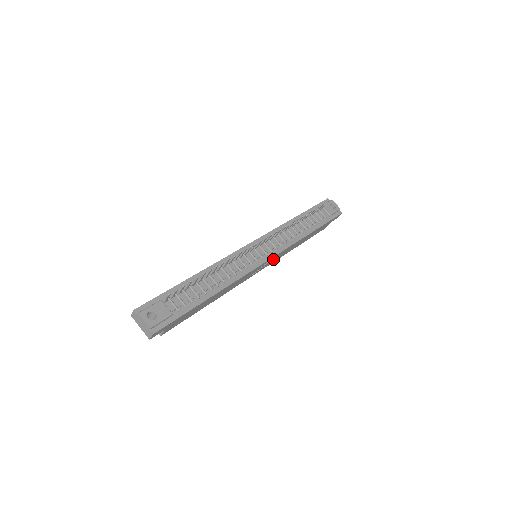
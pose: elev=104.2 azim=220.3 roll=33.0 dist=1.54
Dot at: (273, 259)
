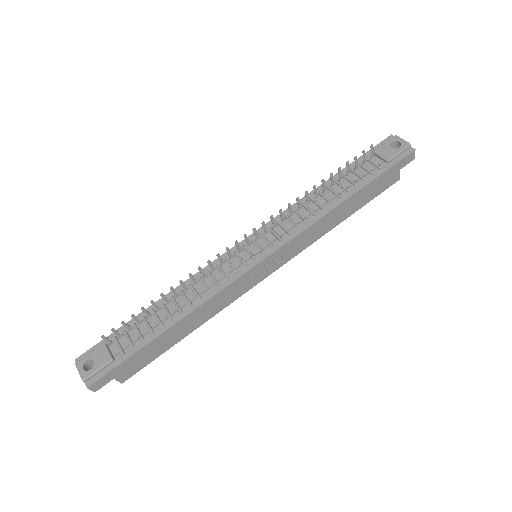
Dot at: (283, 254)
